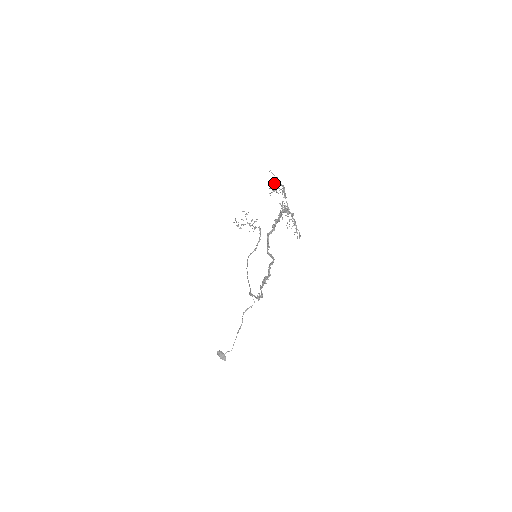
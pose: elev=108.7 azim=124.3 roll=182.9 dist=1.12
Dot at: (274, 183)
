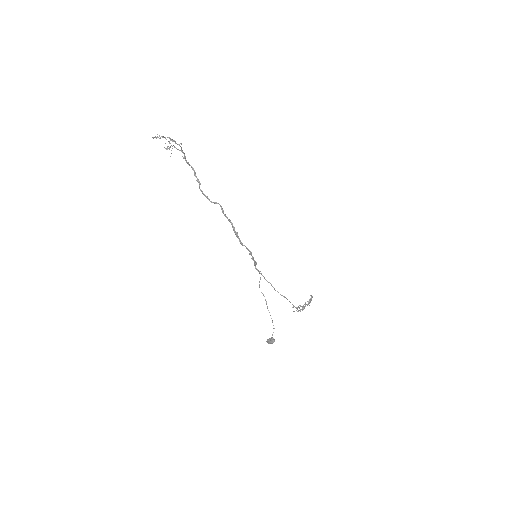
Dot at: occluded
